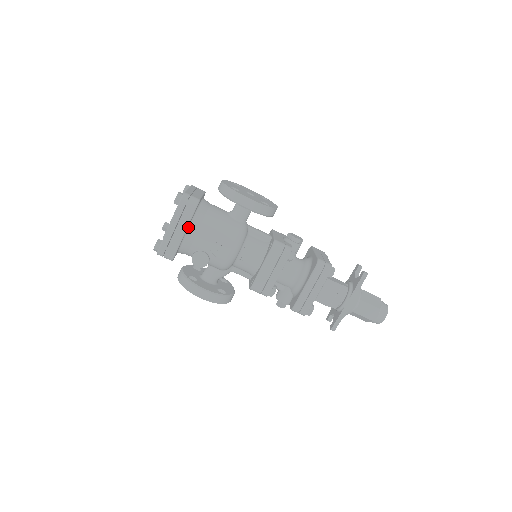
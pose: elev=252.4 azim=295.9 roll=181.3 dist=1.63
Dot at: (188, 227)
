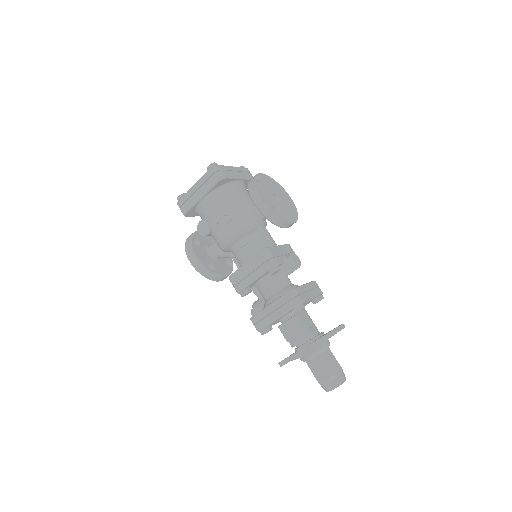
Dot at: (207, 195)
